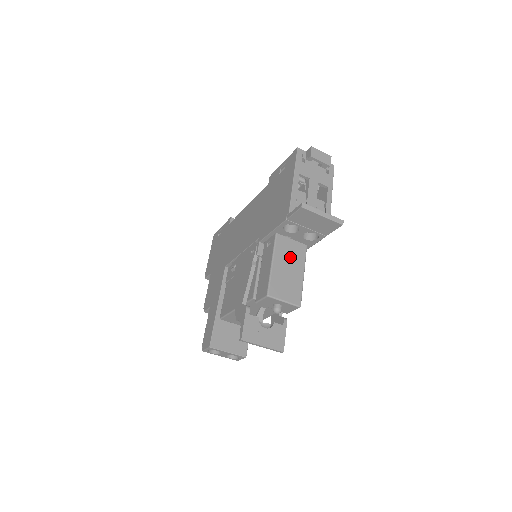
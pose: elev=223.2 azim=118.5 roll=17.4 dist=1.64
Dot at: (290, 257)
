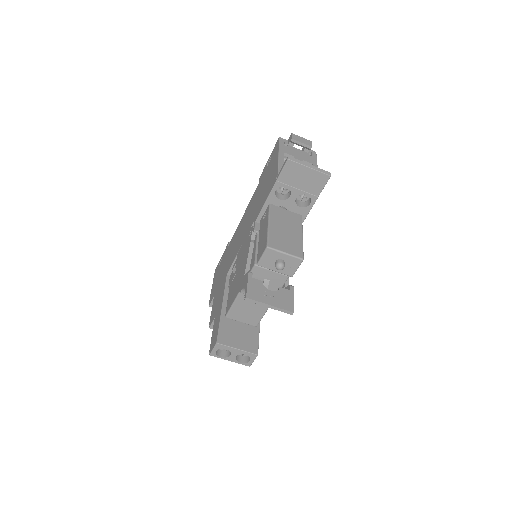
Dot at: (286, 222)
